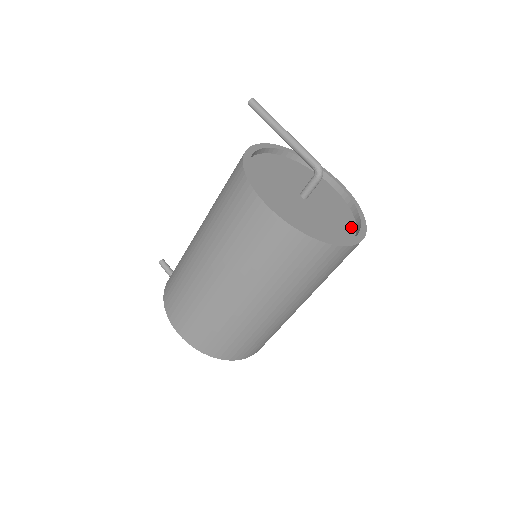
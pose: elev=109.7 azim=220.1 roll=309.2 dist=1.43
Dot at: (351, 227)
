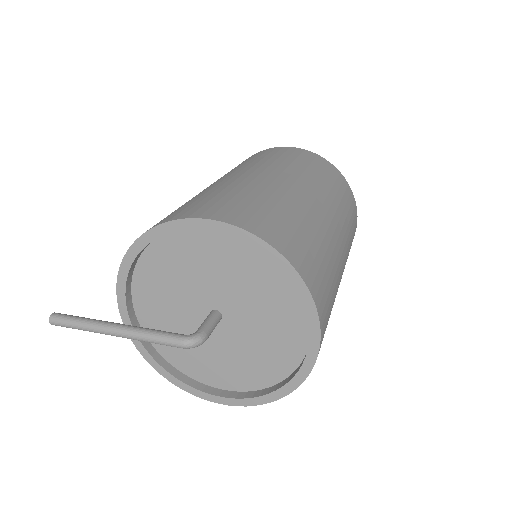
Dot at: occluded
